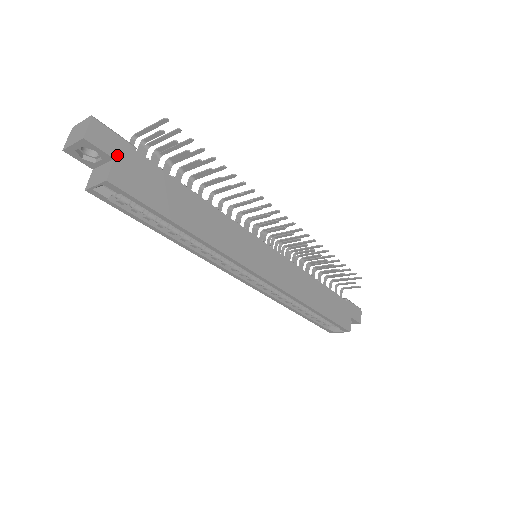
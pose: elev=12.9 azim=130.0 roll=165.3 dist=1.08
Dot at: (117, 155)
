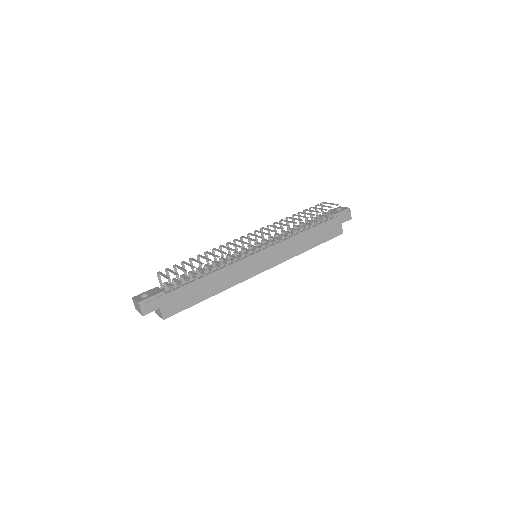
Dot at: (159, 306)
